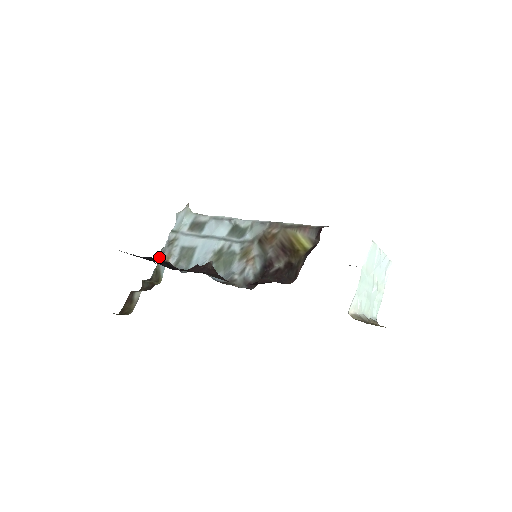
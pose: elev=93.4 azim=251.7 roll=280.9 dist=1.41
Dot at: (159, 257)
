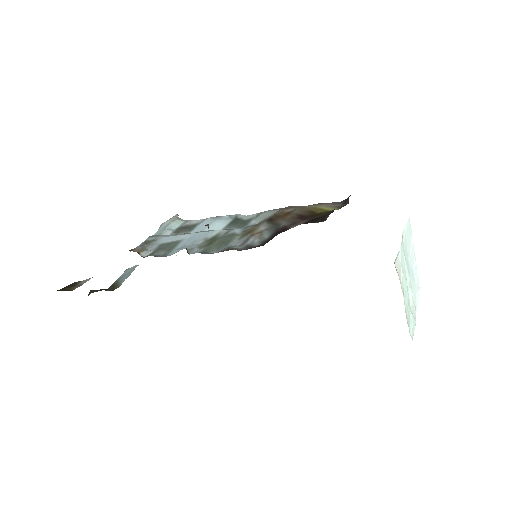
Dot at: occluded
